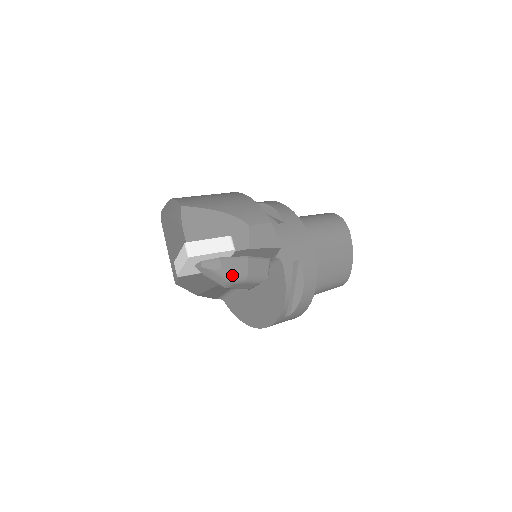
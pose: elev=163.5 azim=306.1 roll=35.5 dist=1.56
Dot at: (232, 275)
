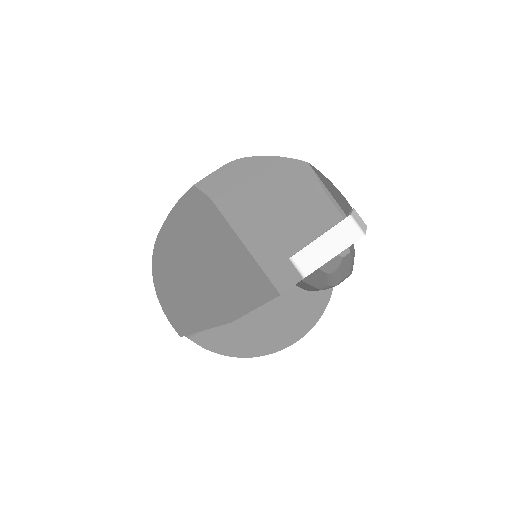
Dot at: (353, 264)
